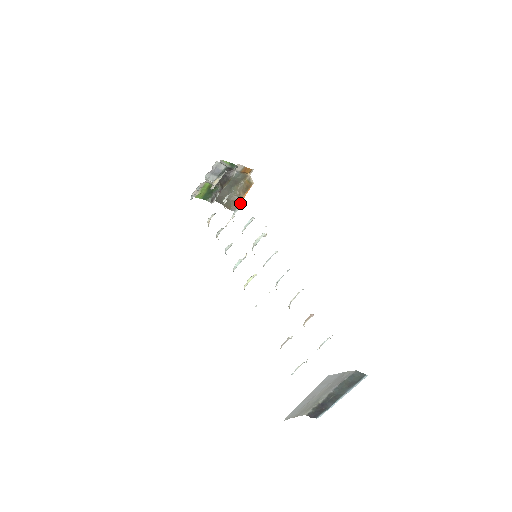
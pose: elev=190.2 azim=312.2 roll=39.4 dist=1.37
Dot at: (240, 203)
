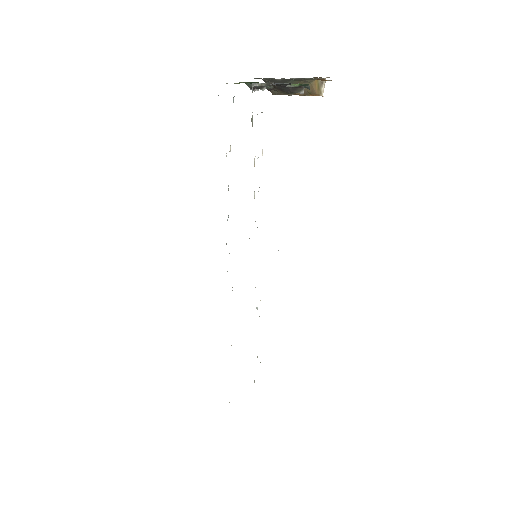
Dot at: (292, 94)
